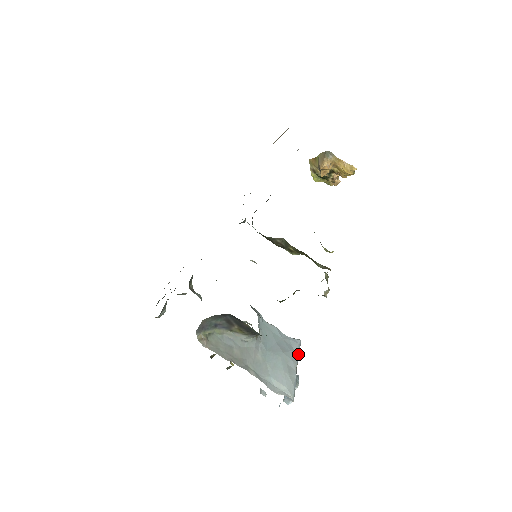
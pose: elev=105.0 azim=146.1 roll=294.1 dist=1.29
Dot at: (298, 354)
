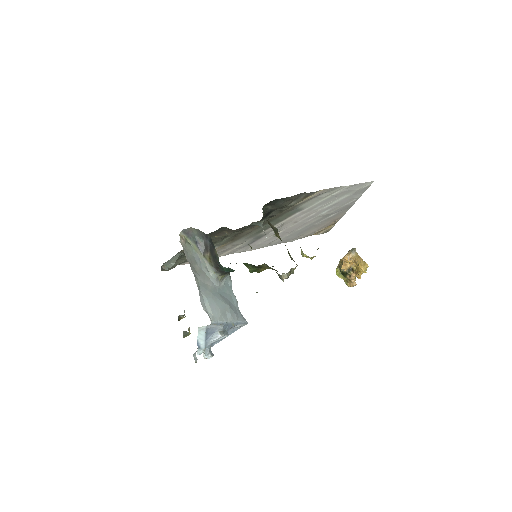
Dot at: (239, 323)
